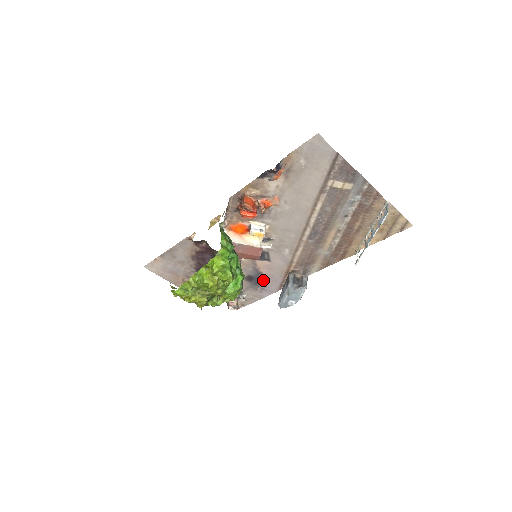
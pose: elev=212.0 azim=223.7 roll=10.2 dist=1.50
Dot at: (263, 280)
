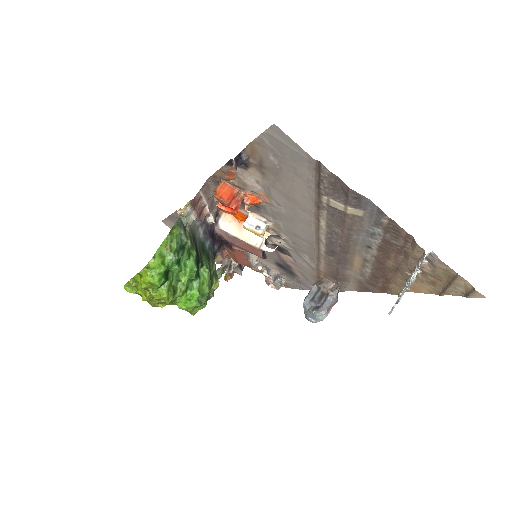
Dot at: (295, 273)
